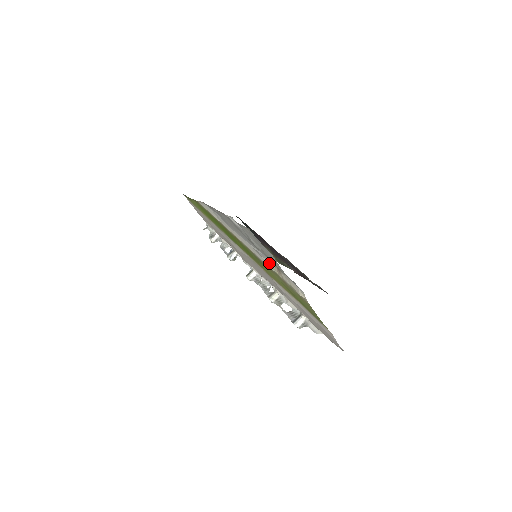
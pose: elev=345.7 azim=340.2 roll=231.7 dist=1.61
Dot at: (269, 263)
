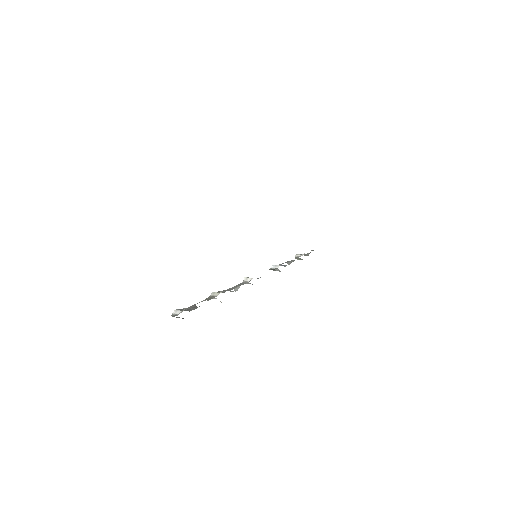
Dot at: occluded
